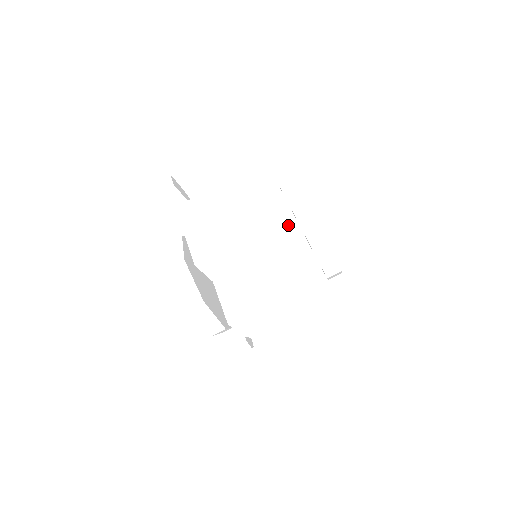
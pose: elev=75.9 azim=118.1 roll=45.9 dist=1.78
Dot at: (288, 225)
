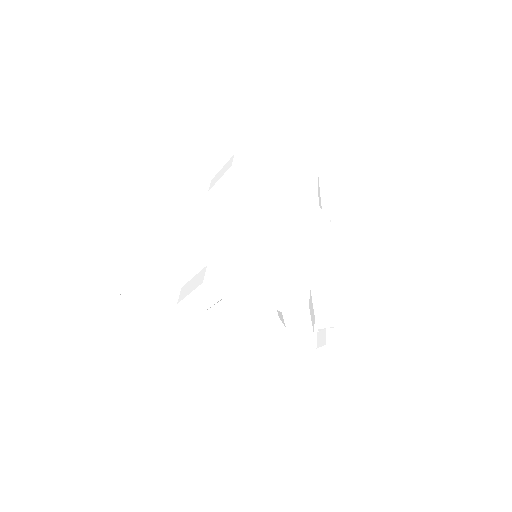
Dot at: (248, 204)
